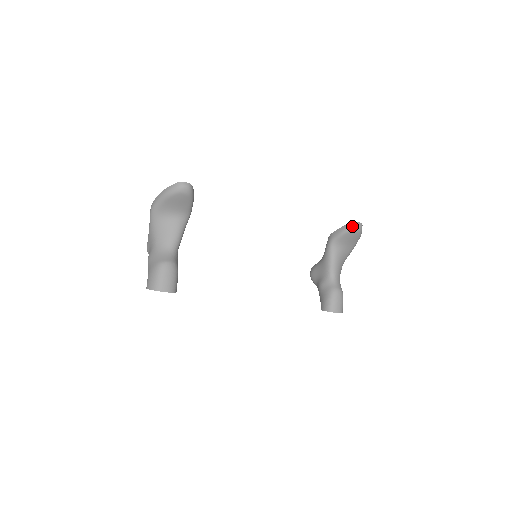
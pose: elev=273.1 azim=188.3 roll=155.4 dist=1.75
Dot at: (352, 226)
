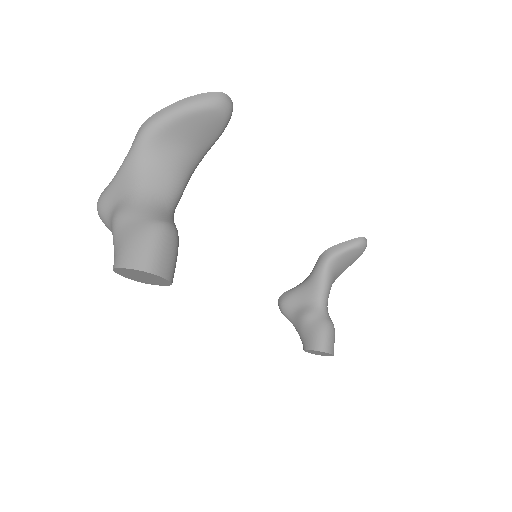
Dot at: (360, 242)
